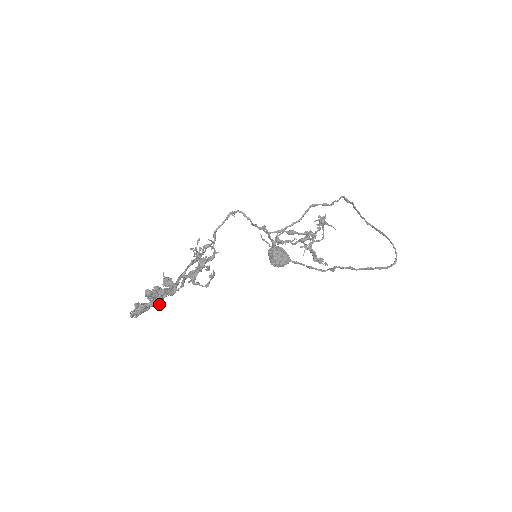
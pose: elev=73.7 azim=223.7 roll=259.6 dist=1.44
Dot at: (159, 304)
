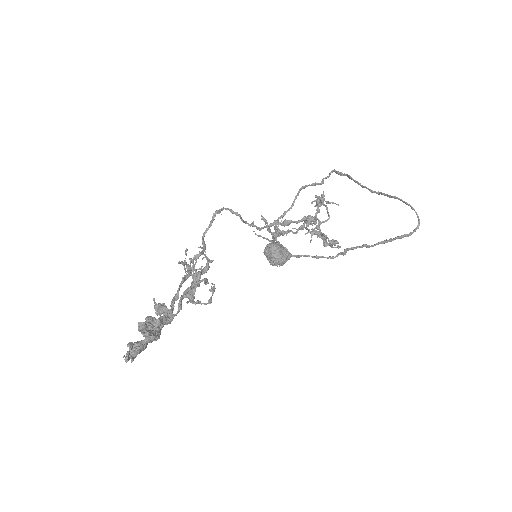
Dot at: (157, 337)
